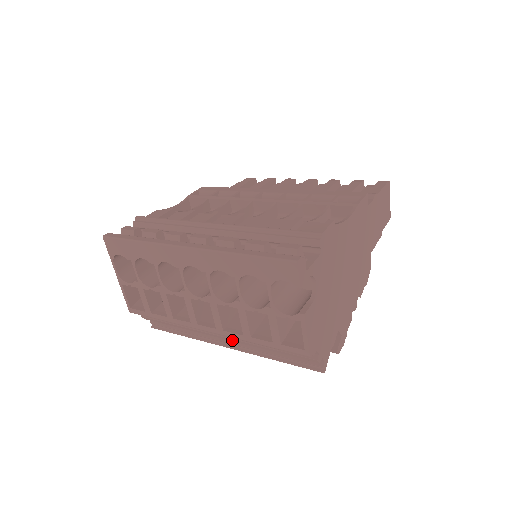
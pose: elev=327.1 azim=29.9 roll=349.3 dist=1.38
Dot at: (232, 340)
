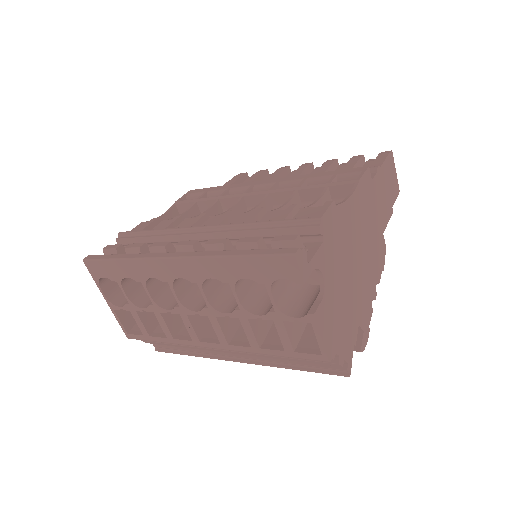
Dot at: (241, 353)
